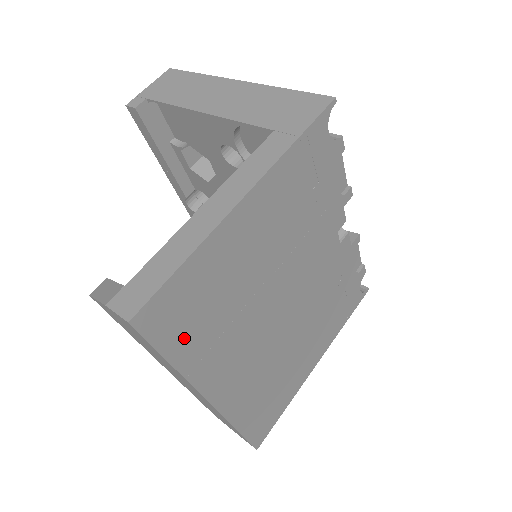
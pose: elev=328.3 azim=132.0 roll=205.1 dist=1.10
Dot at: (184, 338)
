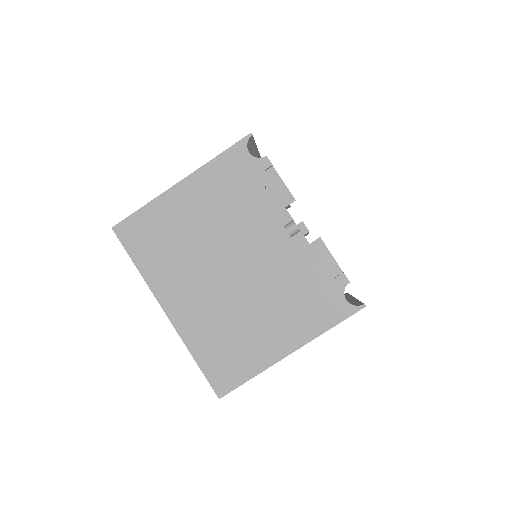
Dot at: (143, 252)
